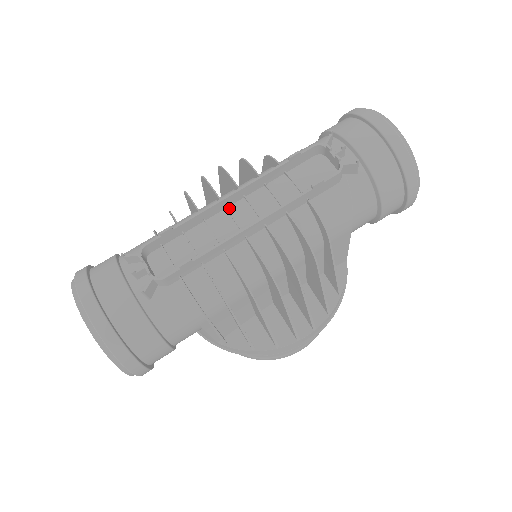
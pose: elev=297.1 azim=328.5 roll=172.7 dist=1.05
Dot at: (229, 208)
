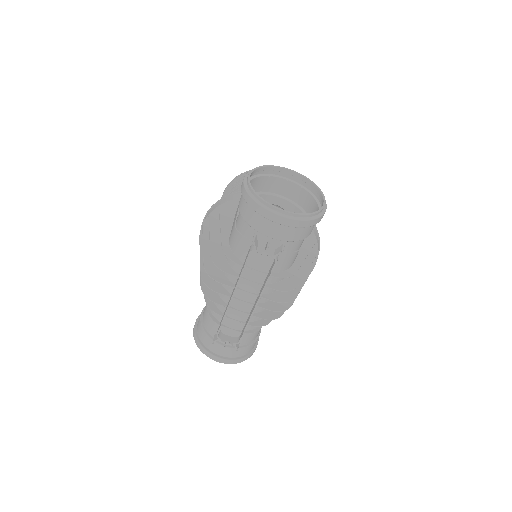
Dot at: (235, 296)
